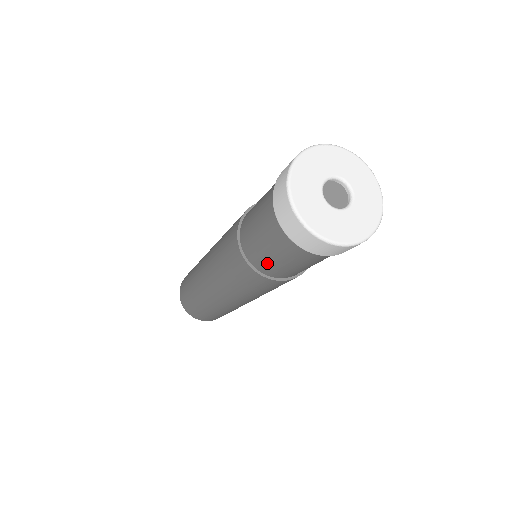
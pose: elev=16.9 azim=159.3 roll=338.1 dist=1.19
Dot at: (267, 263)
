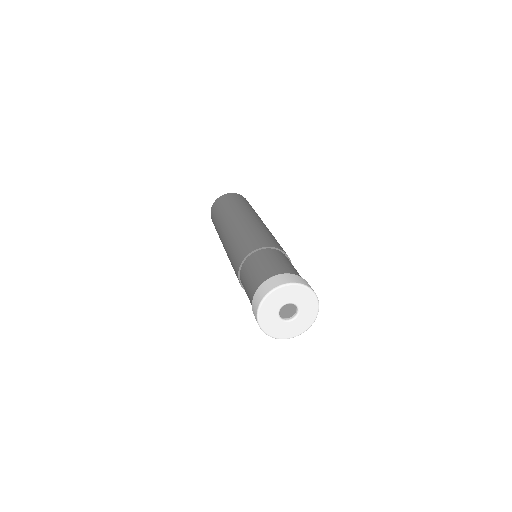
Dot at: occluded
